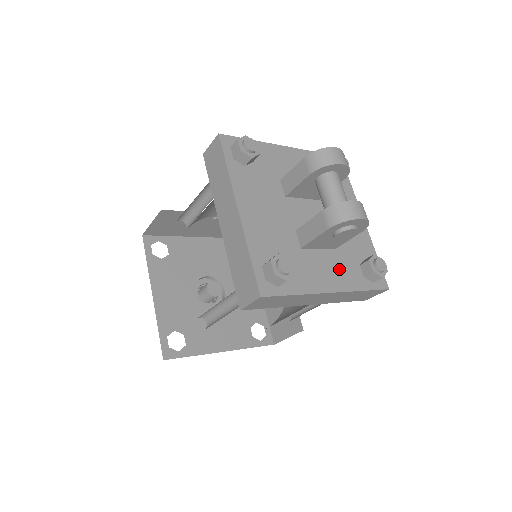
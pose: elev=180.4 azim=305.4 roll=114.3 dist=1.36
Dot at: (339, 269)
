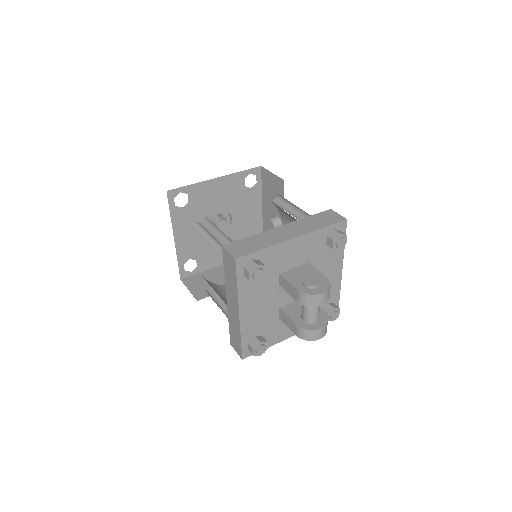
Dot at: occluded
